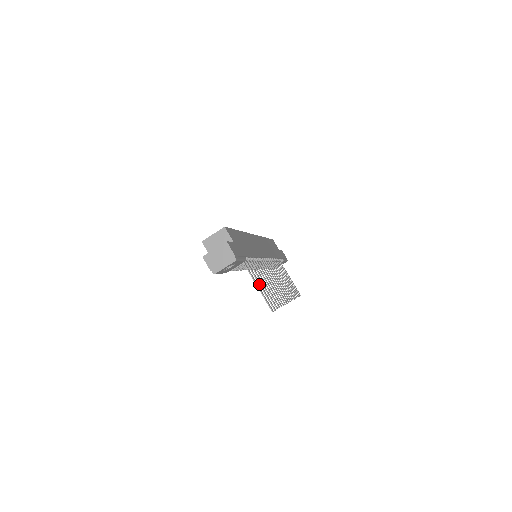
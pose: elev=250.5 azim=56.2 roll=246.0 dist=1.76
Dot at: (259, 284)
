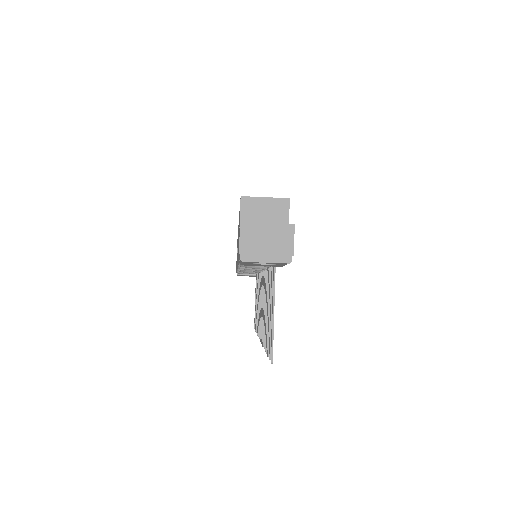
Dot at: (271, 309)
